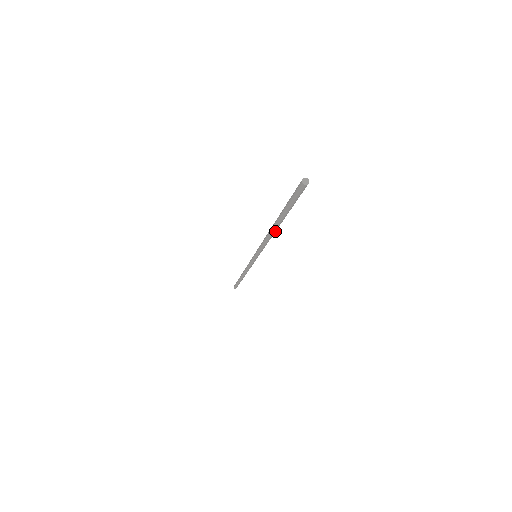
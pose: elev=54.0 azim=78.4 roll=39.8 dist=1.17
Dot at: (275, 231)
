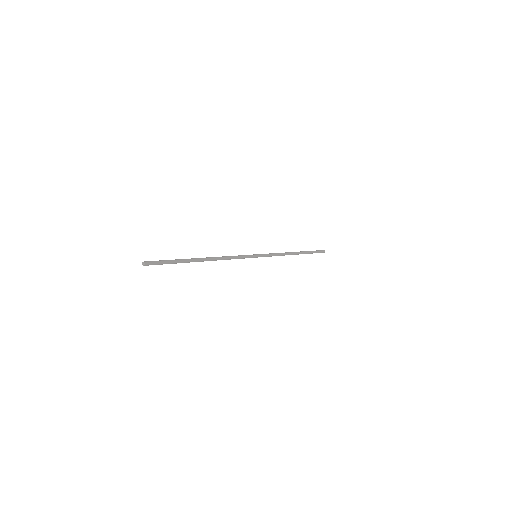
Dot at: (210, 260)
